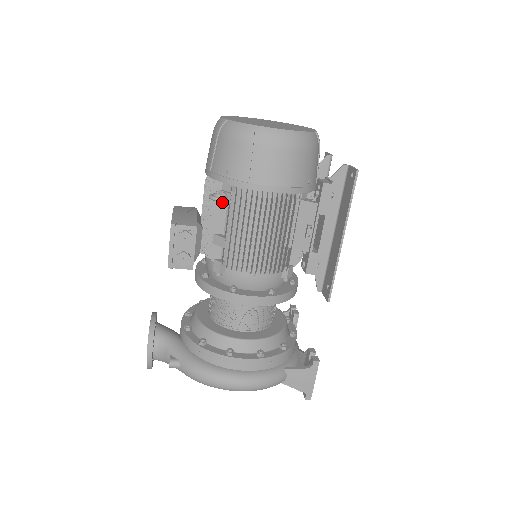
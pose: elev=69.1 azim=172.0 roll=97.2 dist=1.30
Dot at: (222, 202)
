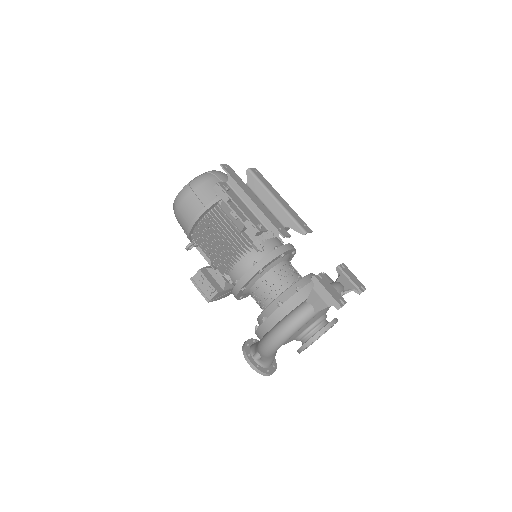
Dot at: occluded
